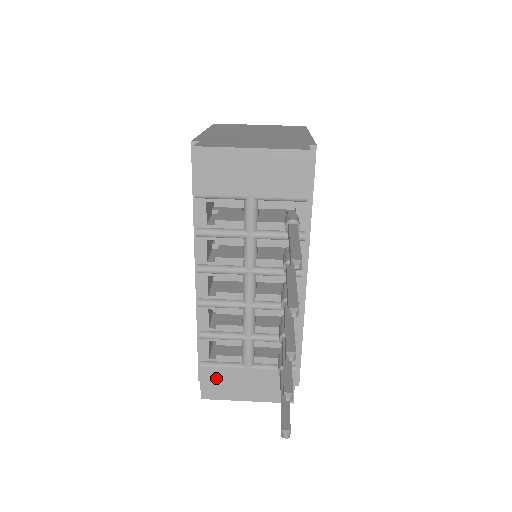
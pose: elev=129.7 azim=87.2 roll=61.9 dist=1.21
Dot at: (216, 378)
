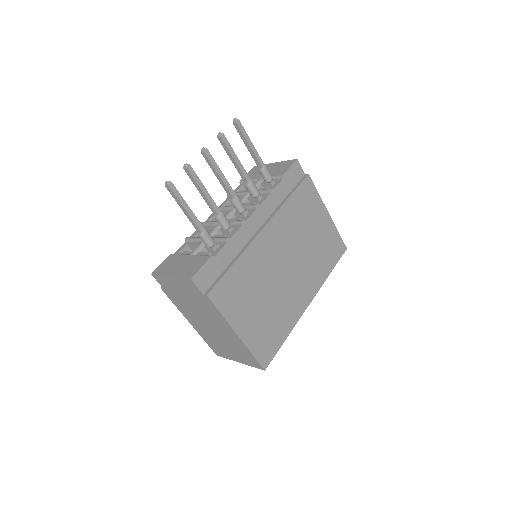
Dot at: (170, 261)
